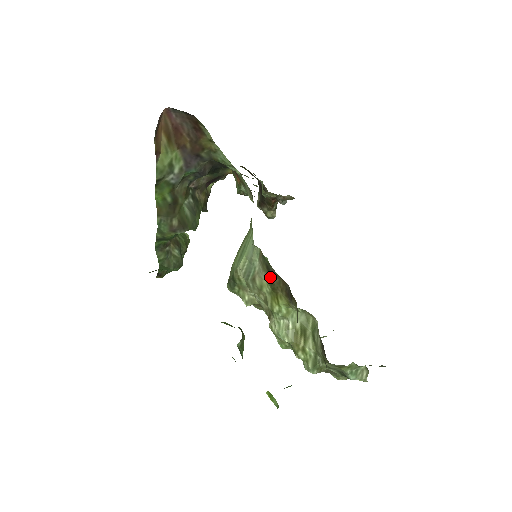
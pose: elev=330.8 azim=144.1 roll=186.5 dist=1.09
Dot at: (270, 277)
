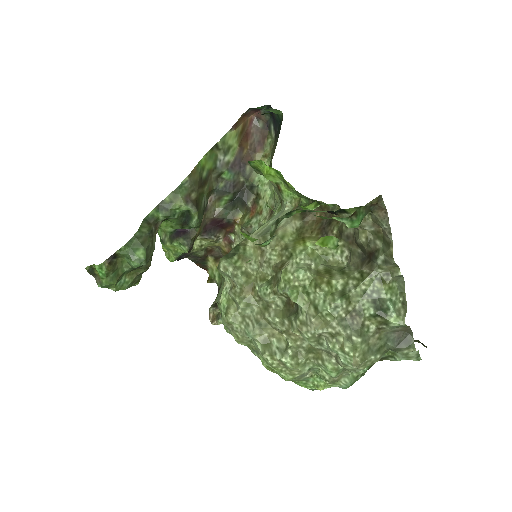
Dot at: (303, 220)
